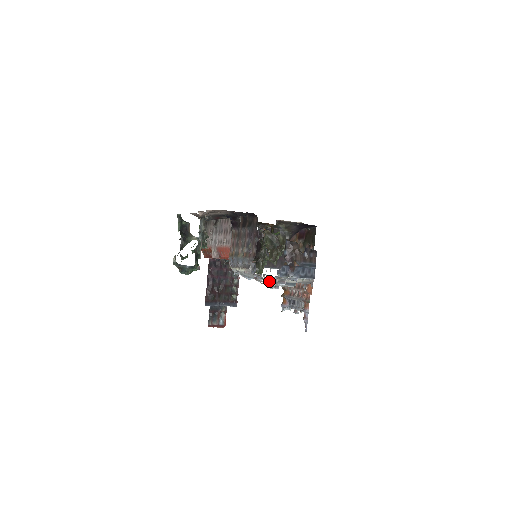
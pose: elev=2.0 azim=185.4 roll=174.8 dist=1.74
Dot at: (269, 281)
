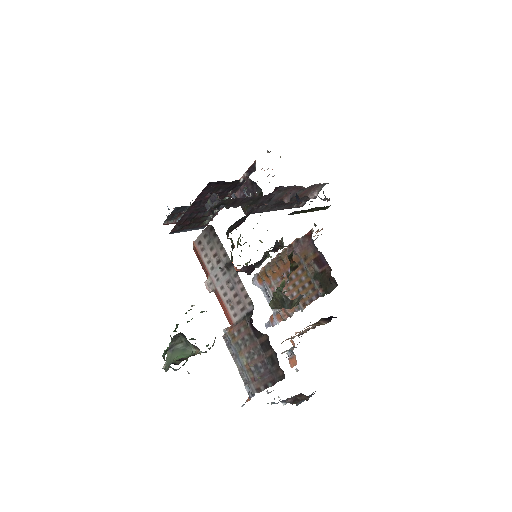
Dot at: occluded
